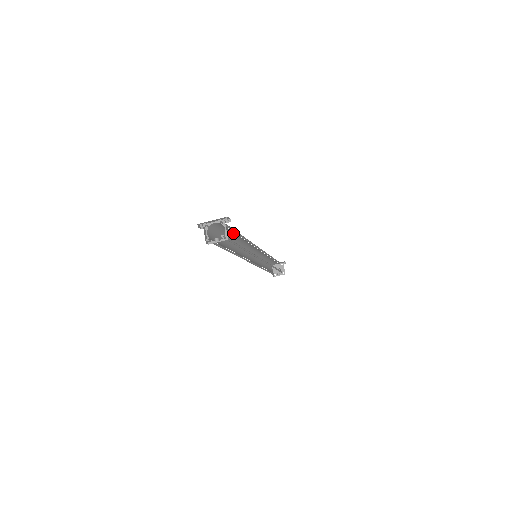
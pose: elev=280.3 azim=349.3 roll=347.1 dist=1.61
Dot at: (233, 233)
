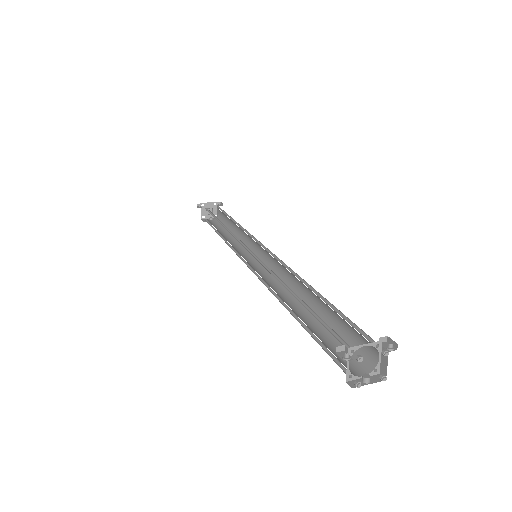
Dot at: occluded
